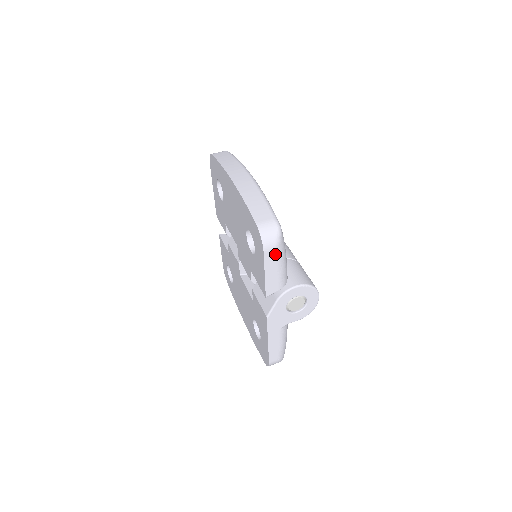
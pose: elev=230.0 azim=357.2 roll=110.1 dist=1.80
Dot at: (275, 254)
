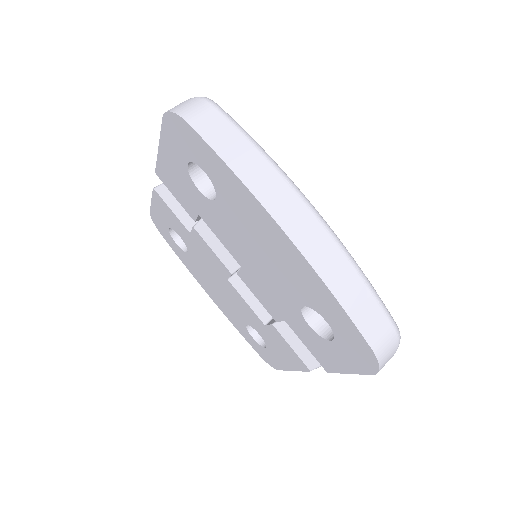
Dot at: occluded
